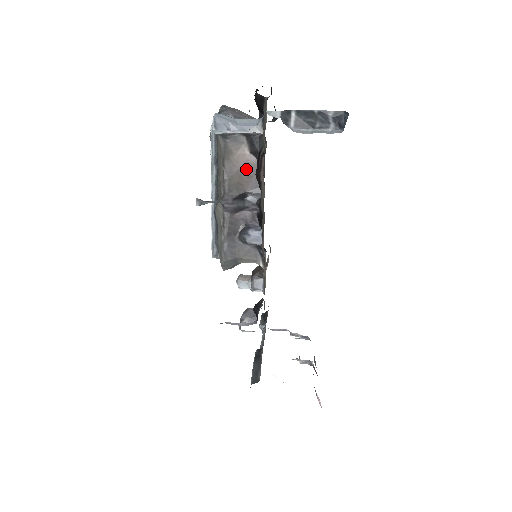
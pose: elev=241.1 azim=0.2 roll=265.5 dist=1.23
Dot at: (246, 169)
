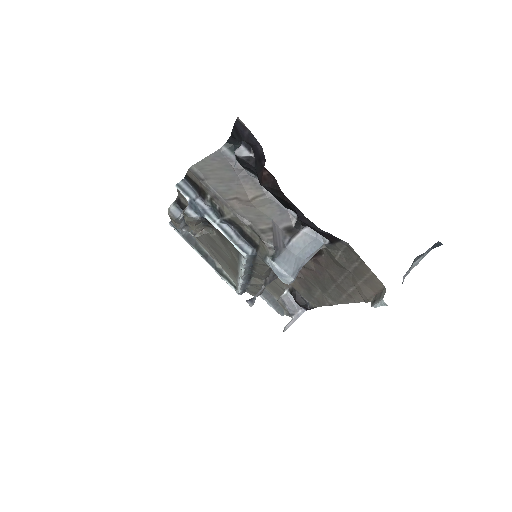
Dot at: occluded
